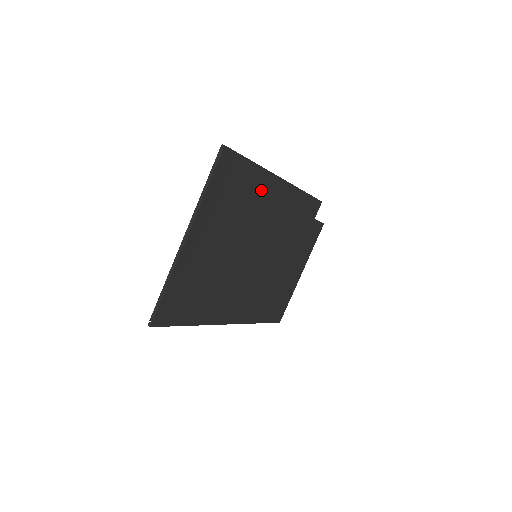
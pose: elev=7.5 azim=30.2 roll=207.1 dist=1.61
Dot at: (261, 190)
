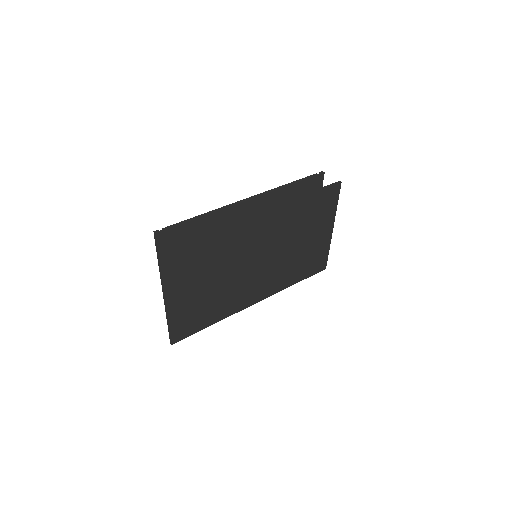
Dot at: (225, 224)
